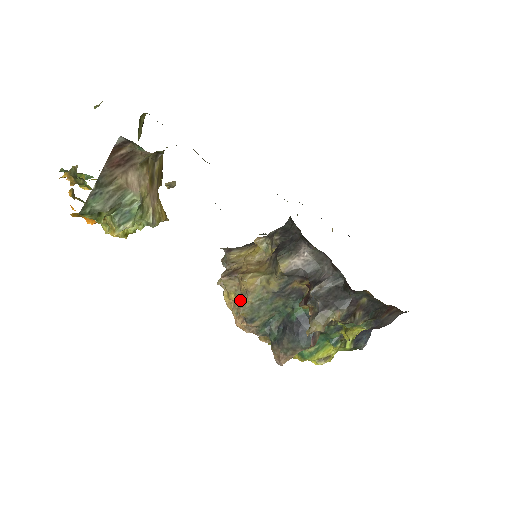
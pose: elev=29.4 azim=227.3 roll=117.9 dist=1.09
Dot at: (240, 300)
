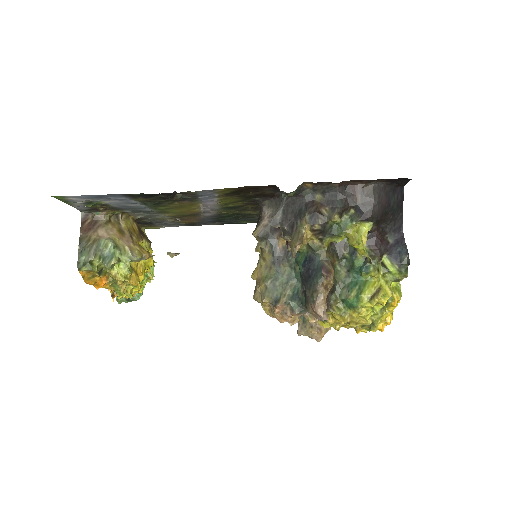
Dot at: occluded
